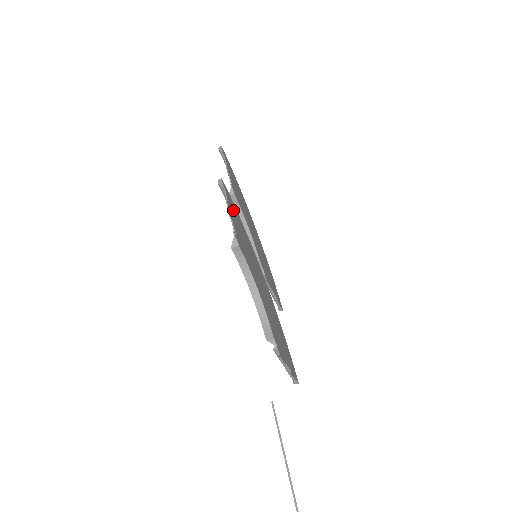
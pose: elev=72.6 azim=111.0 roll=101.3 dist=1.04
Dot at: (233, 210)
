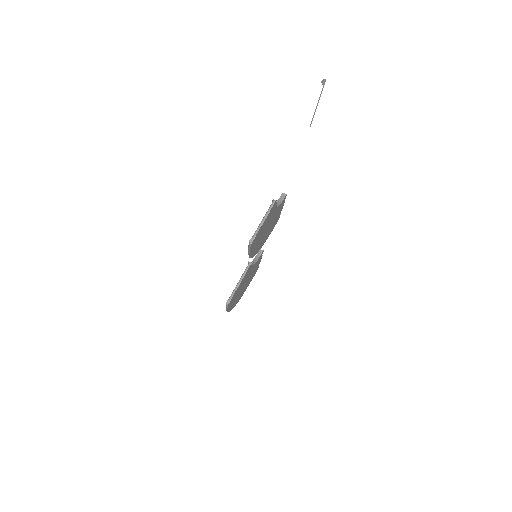
Dot at: (276, 221)
